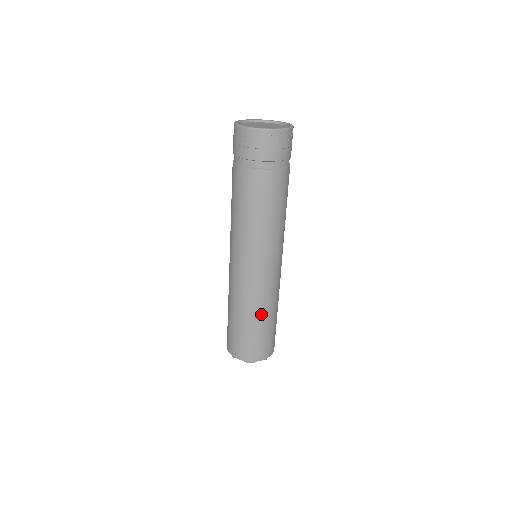
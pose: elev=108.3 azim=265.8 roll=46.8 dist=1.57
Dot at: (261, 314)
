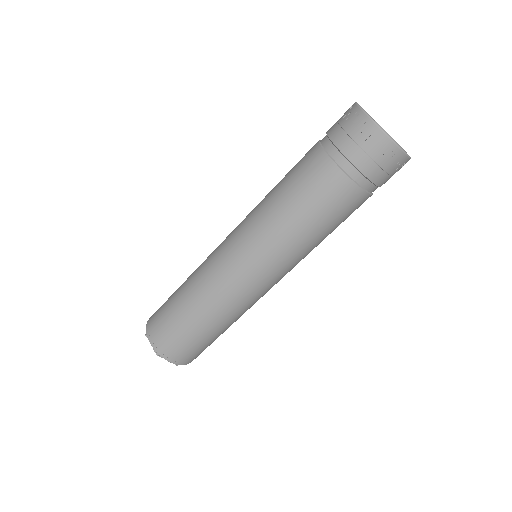
Dot at: (212, 318)
